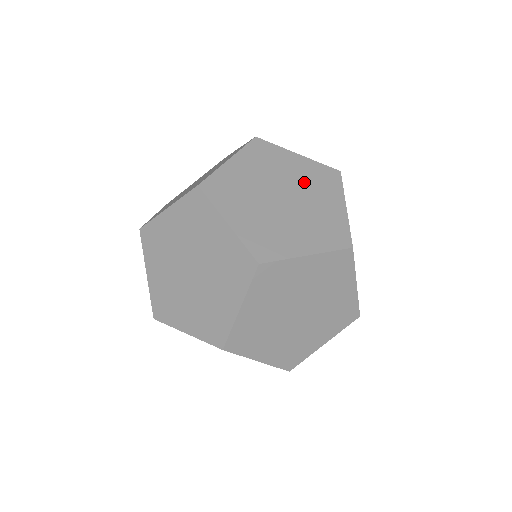
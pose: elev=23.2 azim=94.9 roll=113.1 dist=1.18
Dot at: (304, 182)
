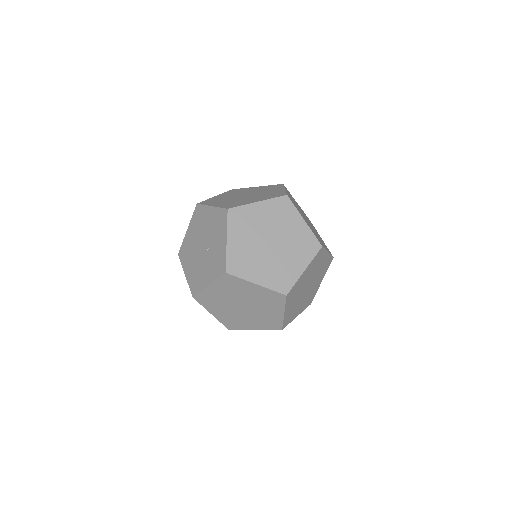
Dot at: (319, 272)
